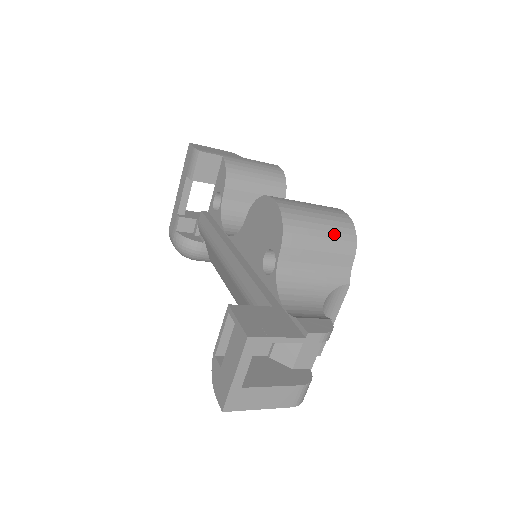
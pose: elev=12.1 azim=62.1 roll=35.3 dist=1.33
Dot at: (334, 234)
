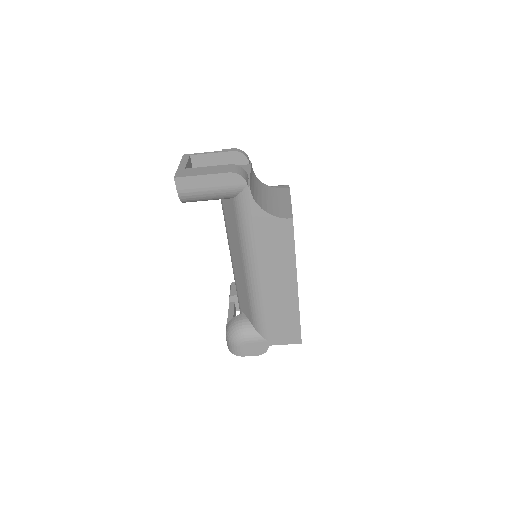
Dot at: occluded
